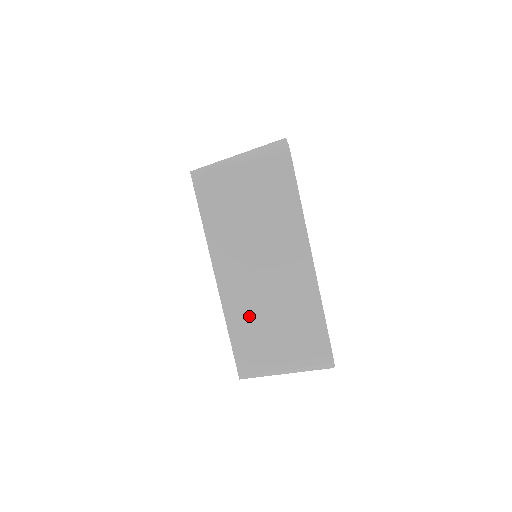
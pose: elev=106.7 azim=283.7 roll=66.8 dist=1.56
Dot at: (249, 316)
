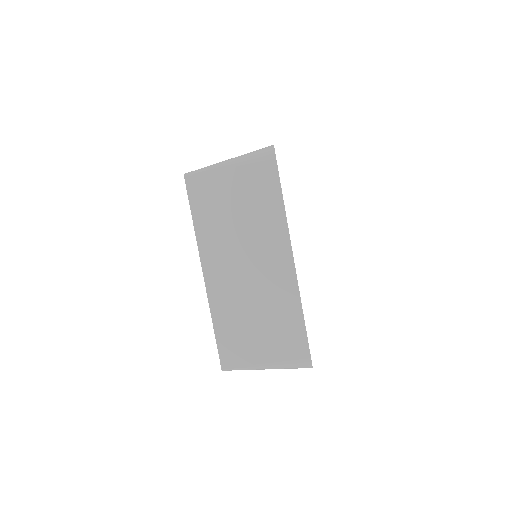
Dot at: occluded
